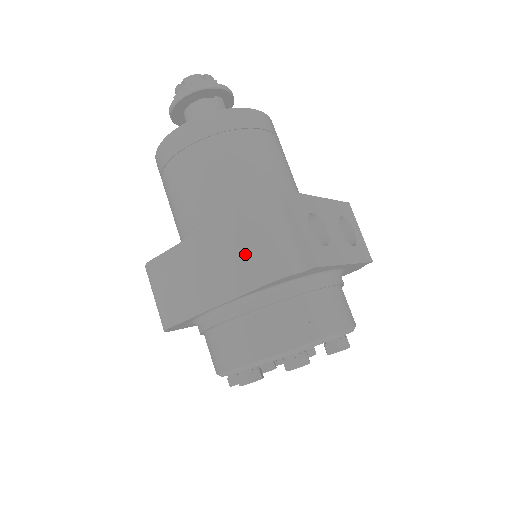
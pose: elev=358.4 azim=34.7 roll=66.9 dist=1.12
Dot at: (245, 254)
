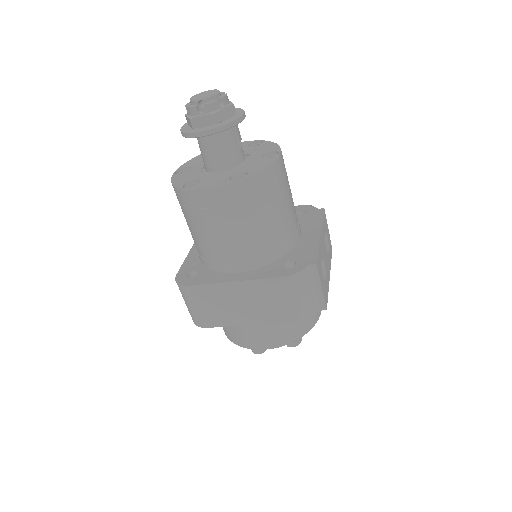
Dot at: (283, 303)
